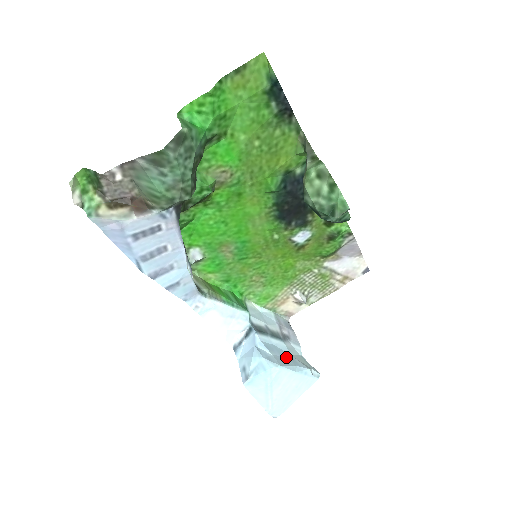
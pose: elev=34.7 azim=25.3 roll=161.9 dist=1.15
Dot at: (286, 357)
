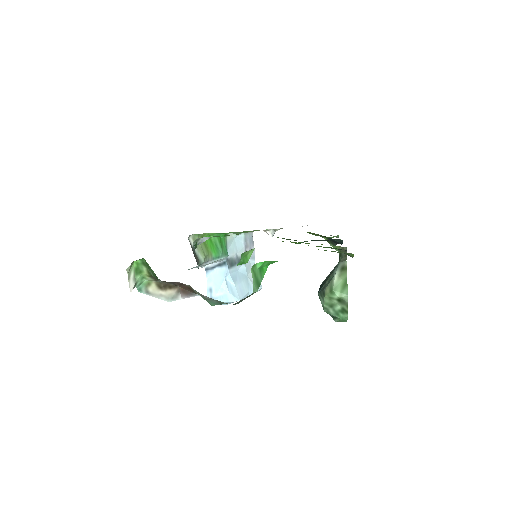
Dot at: (244, 282)
